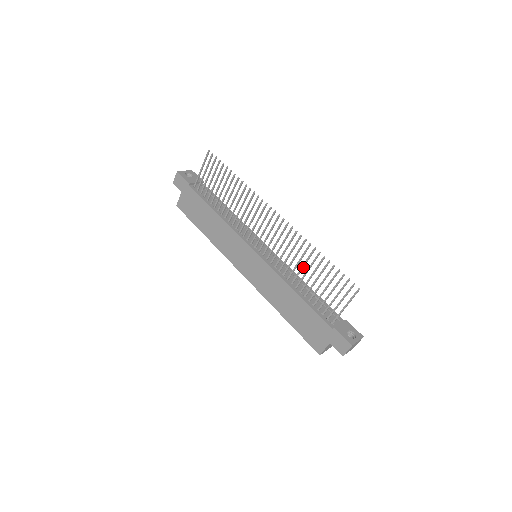
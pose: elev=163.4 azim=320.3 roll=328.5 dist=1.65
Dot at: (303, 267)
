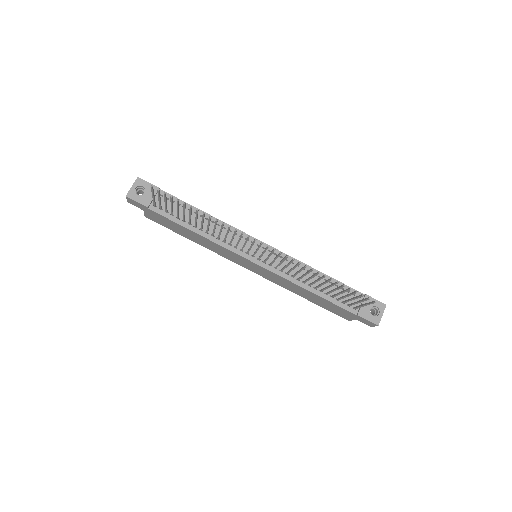
Dot at: (311, 278)
